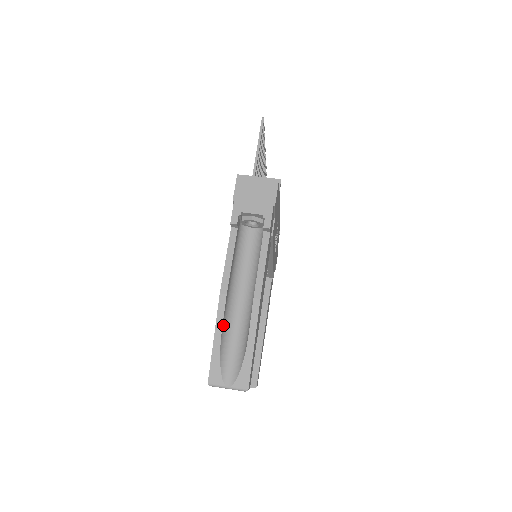
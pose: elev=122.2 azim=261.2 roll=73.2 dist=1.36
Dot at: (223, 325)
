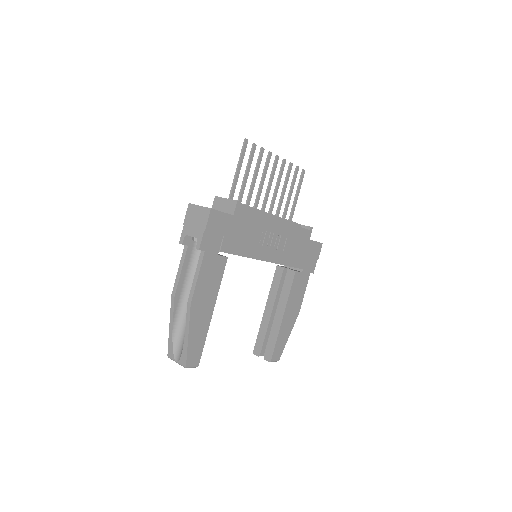
Dot at: (175, 318)
